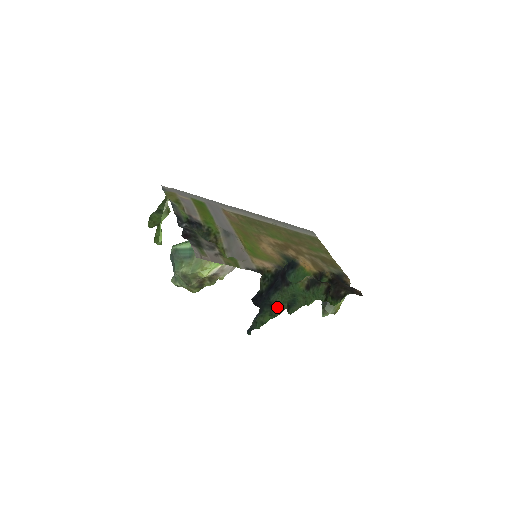
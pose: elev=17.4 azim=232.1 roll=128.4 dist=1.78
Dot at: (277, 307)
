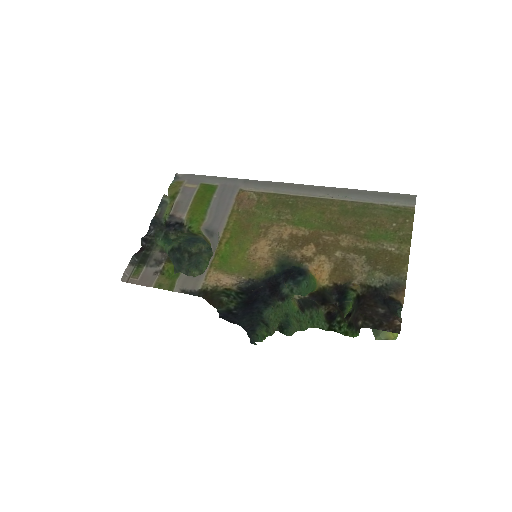
Dot at: (270, 325)
